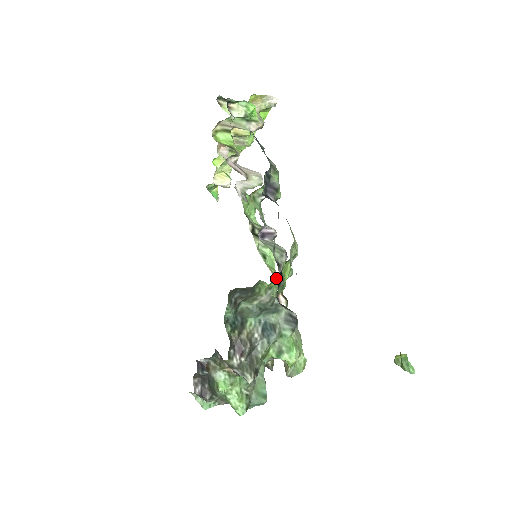
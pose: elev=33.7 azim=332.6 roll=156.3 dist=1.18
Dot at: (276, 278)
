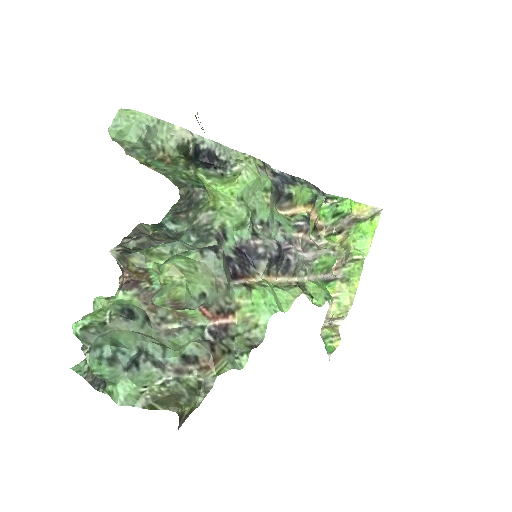
Dot at: (263, 285)
